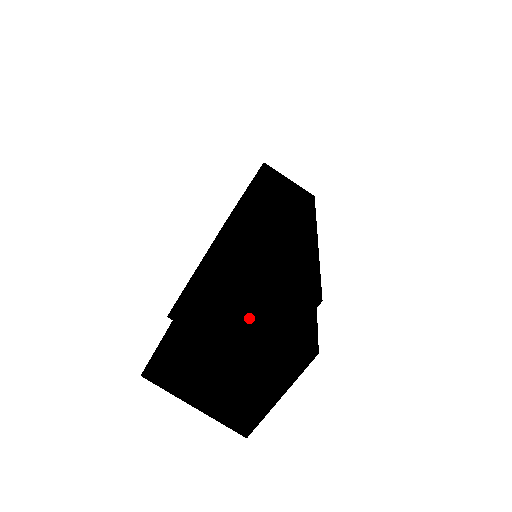
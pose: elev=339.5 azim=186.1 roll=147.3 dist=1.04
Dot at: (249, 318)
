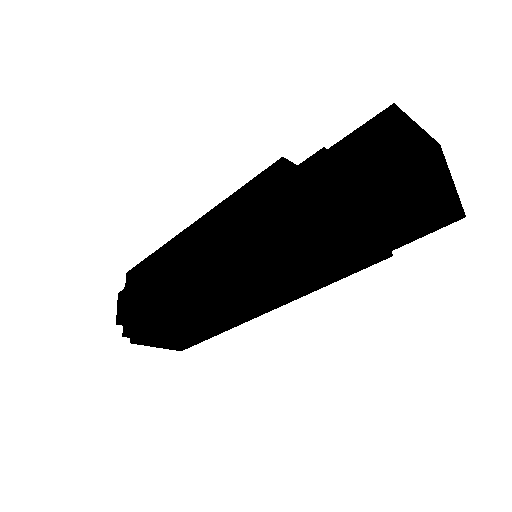
Dot at: (447, 172)
